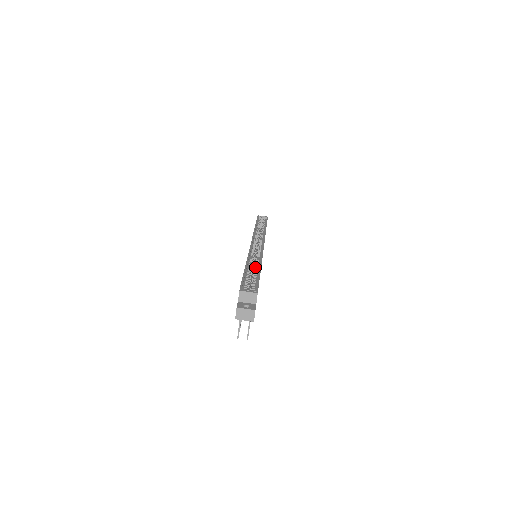
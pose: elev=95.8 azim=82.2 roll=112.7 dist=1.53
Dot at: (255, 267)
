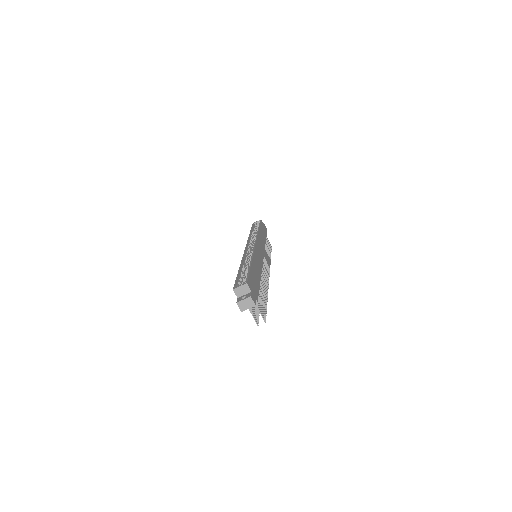
Dot at: (248, 265)
